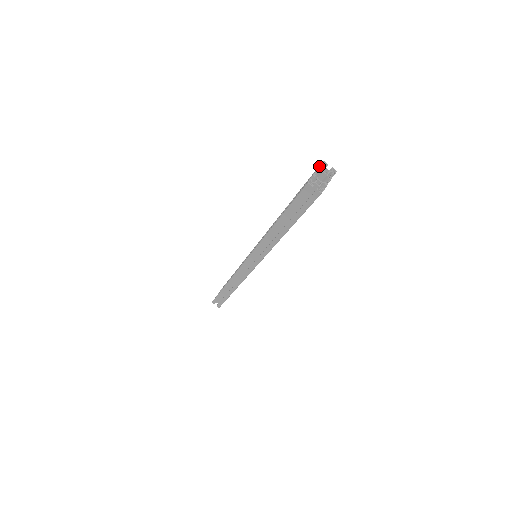
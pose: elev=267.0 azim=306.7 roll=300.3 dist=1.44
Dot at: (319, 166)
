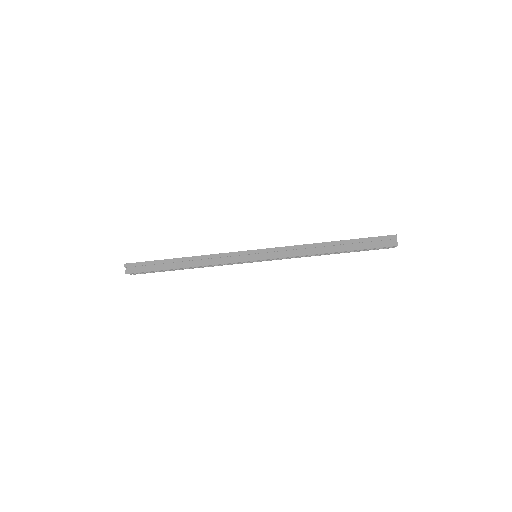
Dot at: occluded
